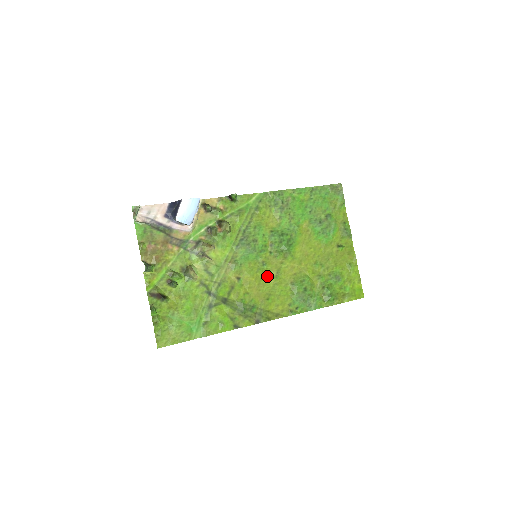
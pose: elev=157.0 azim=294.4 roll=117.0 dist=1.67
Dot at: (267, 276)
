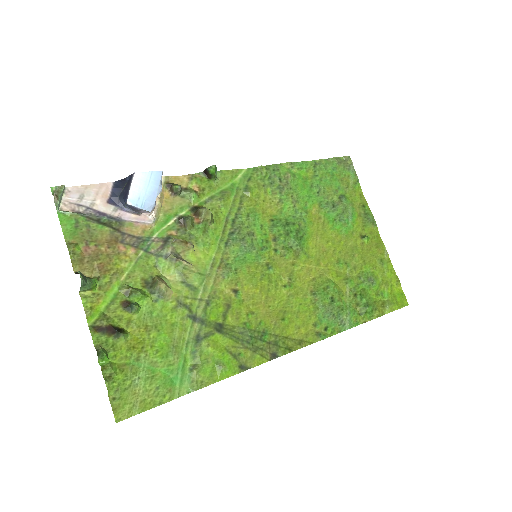
Dot at: (276, 285)
